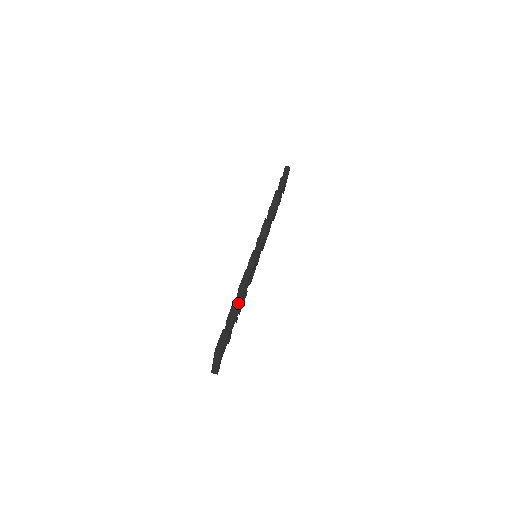
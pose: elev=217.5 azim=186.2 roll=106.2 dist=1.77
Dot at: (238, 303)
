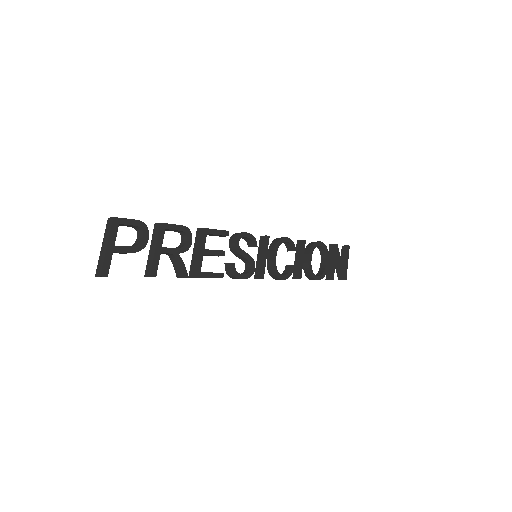
Dot at: (183, 226)
